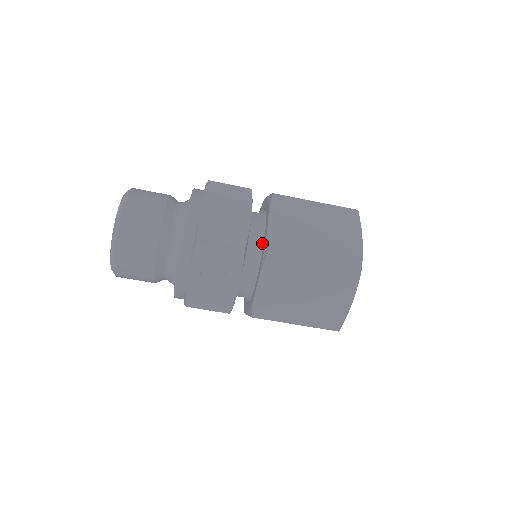
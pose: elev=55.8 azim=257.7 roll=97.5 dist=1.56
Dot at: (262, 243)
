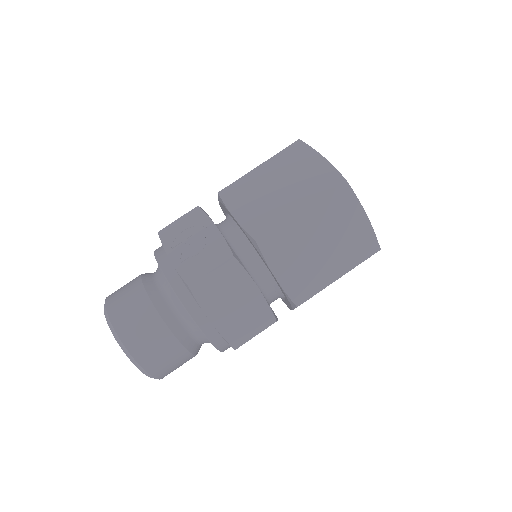
Dot at: (227, 216)
